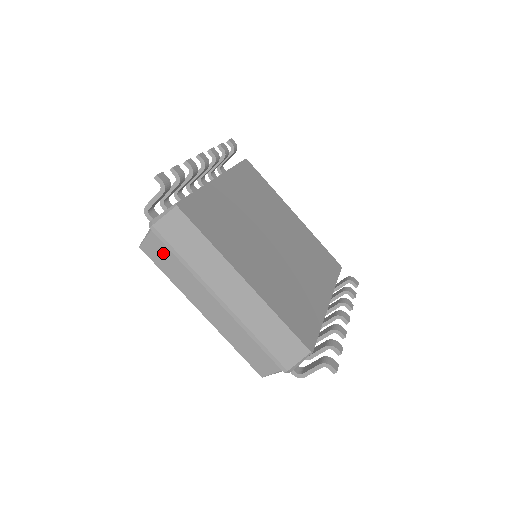
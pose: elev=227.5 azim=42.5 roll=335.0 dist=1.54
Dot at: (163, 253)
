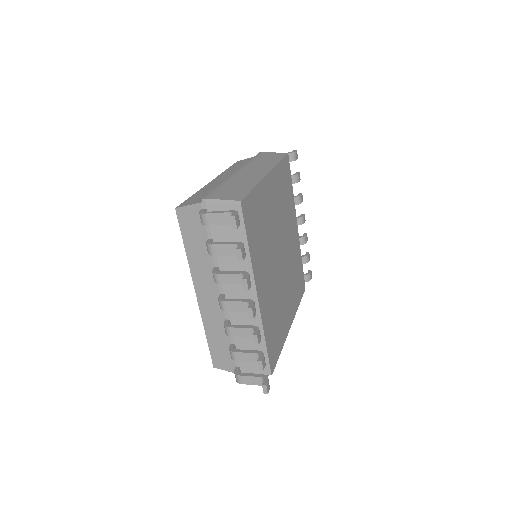
Dot at: occluded
